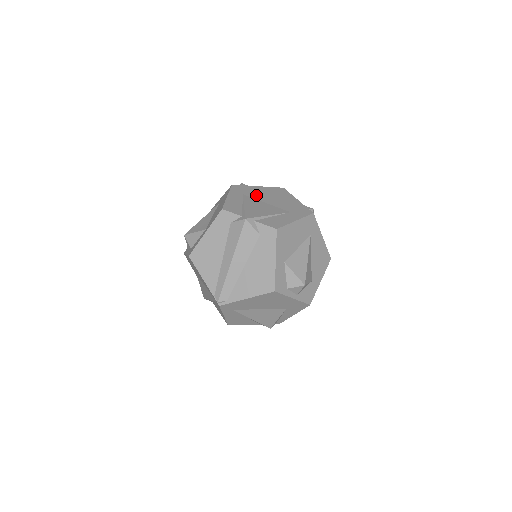
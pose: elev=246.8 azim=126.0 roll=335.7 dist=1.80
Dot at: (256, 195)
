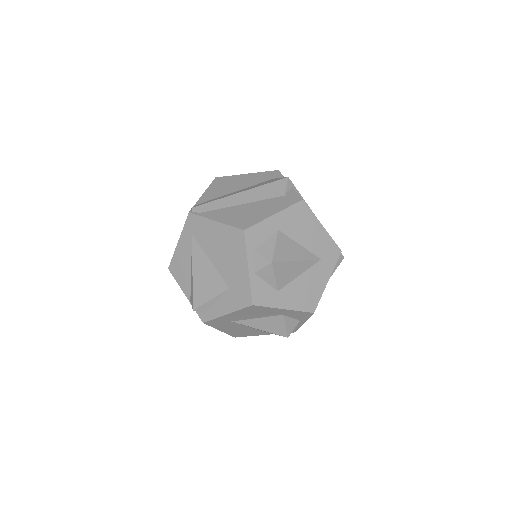
Dot at: occluded
